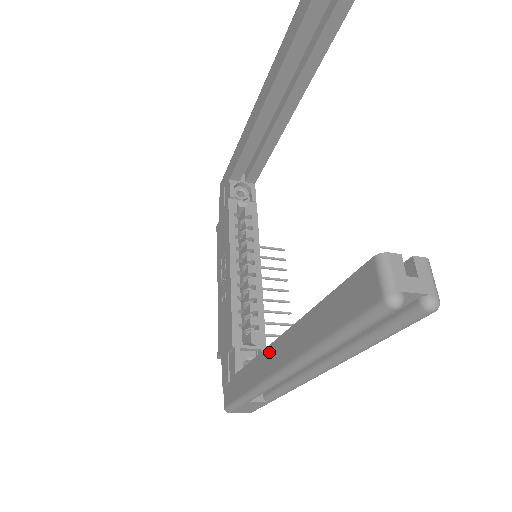
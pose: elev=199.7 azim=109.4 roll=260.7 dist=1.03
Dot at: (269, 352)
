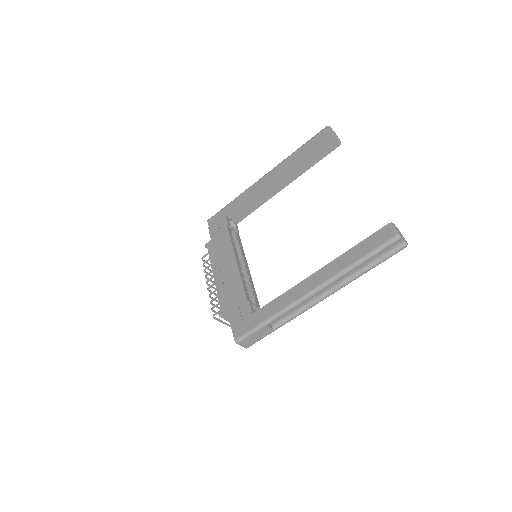
Dot at: (301, 285)
